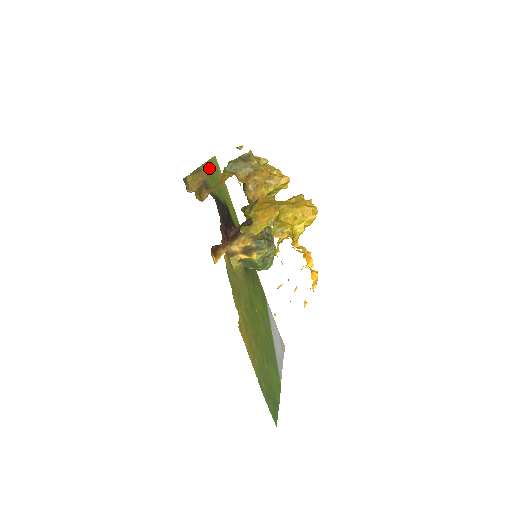
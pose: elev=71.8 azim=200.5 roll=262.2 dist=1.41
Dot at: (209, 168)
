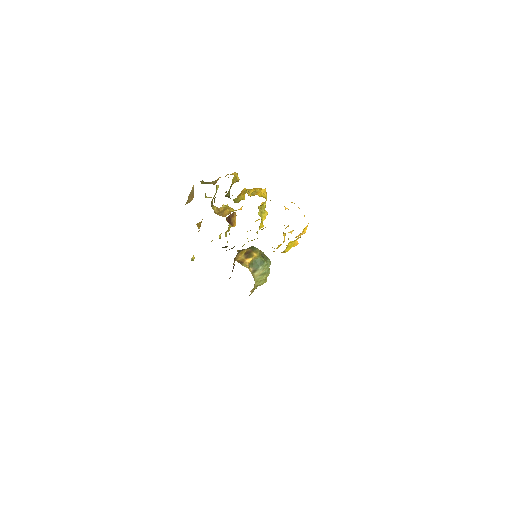
Dot at: occluded
